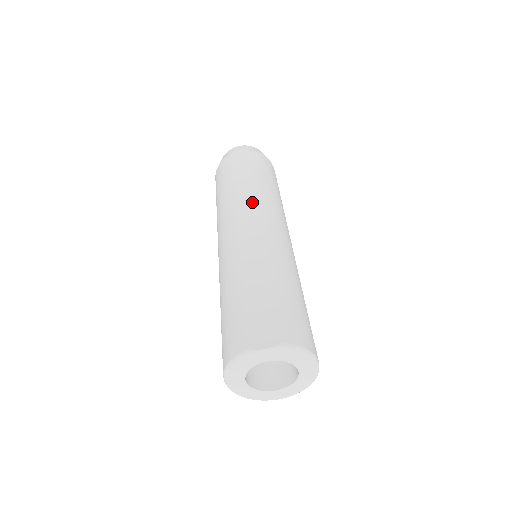
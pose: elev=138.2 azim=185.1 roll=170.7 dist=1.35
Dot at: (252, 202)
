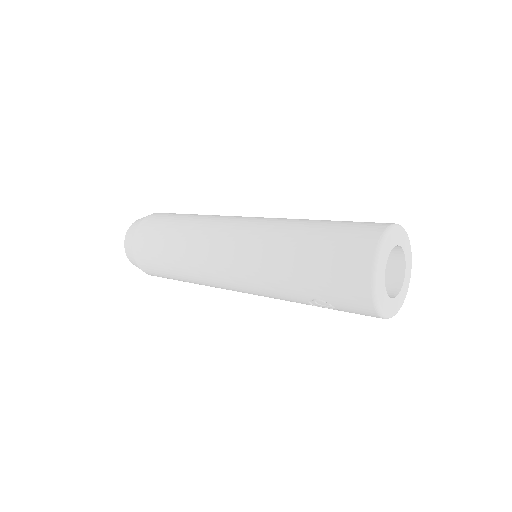
Dot at: occluded
